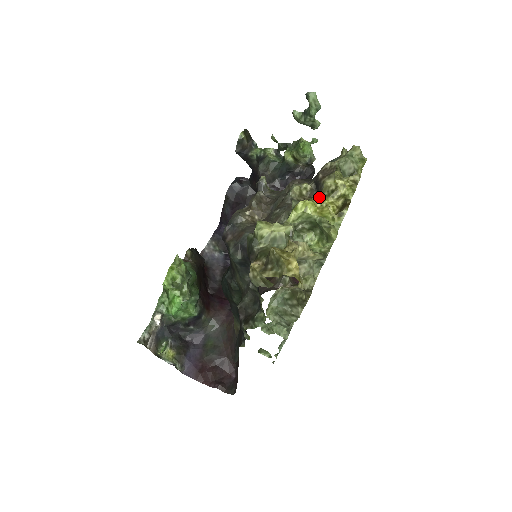
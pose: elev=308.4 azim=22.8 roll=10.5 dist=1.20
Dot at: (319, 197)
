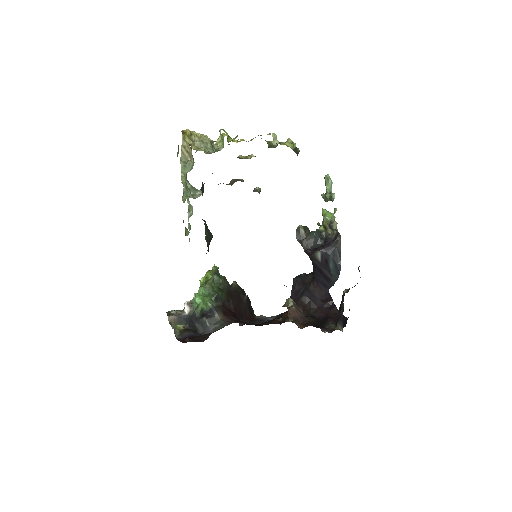
Dot at: occluded
